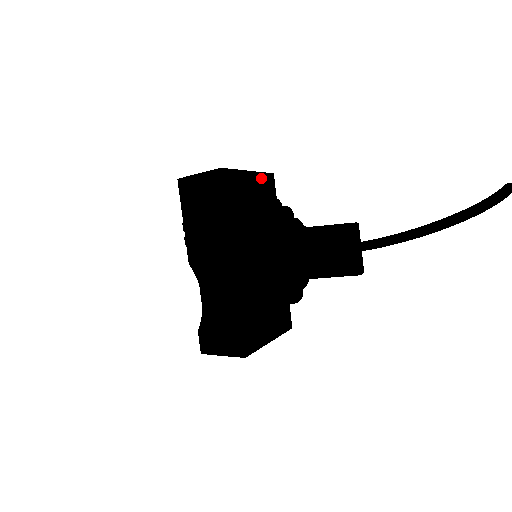
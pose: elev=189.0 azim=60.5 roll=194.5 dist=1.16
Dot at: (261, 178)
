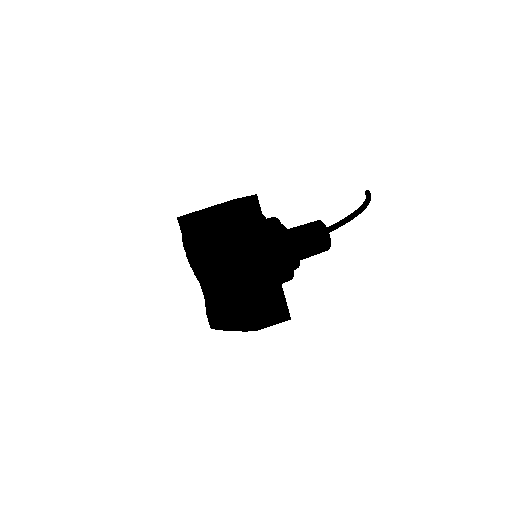
Dot at: occluded
